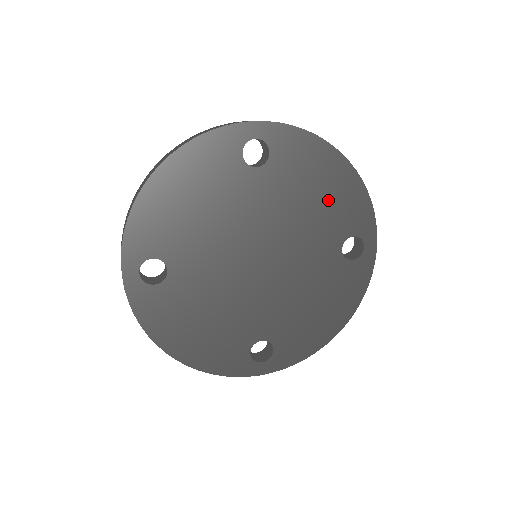
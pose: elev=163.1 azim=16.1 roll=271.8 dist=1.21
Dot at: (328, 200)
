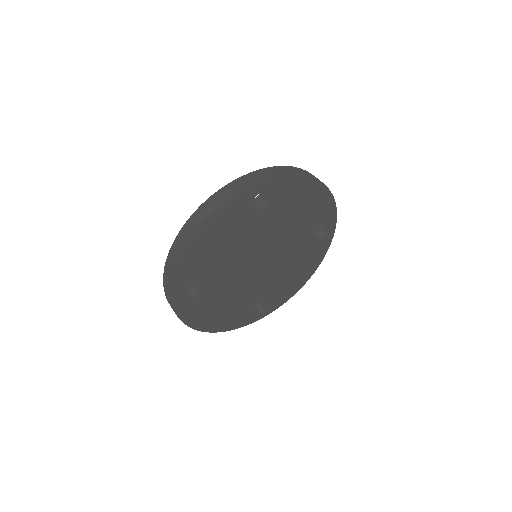
Dot at: (307, 212)
